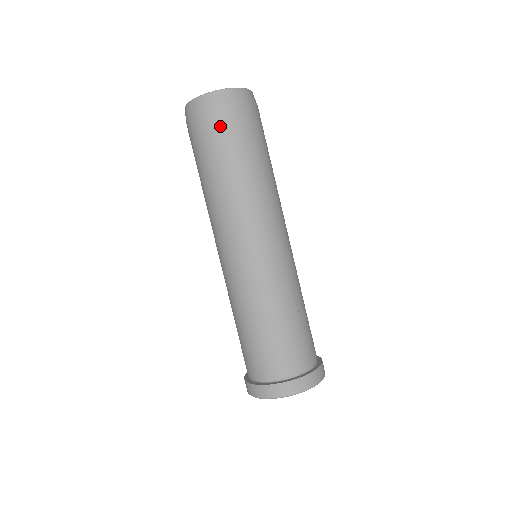
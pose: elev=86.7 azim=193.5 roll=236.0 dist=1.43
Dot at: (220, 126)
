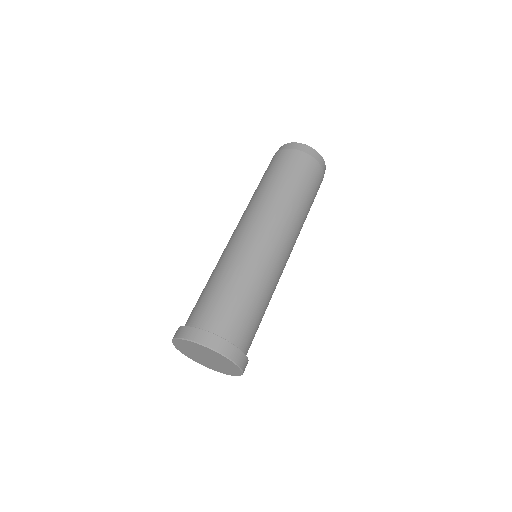
Dot at: (309, 168)
